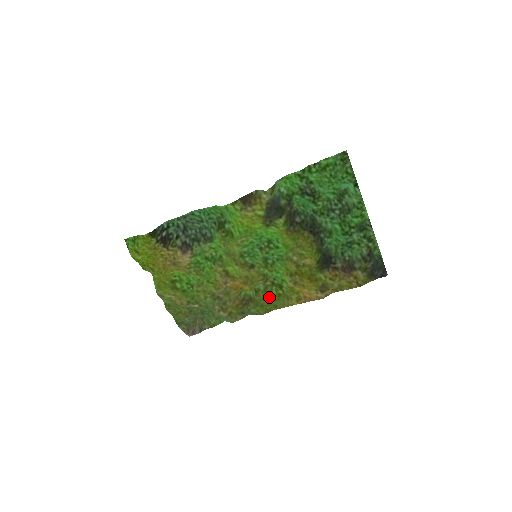
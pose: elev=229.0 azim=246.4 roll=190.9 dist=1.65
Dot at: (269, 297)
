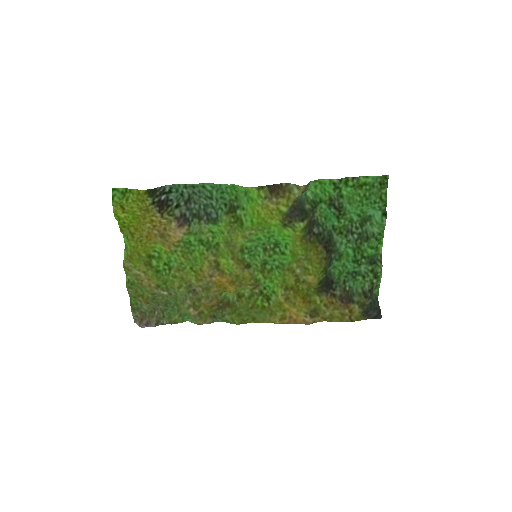
Dot at: (251, 306)
